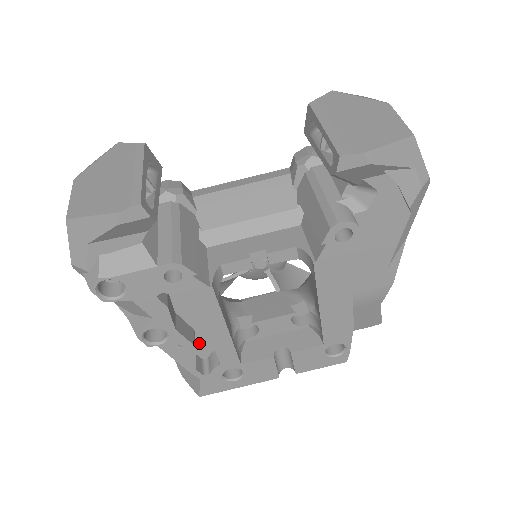
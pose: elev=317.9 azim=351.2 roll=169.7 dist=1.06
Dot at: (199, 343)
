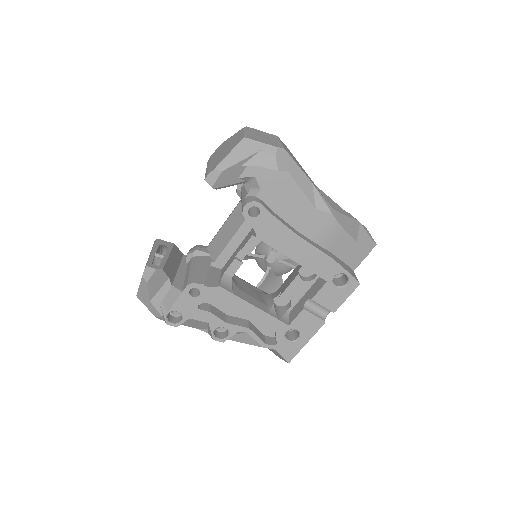
Dot at: (260, 327)
